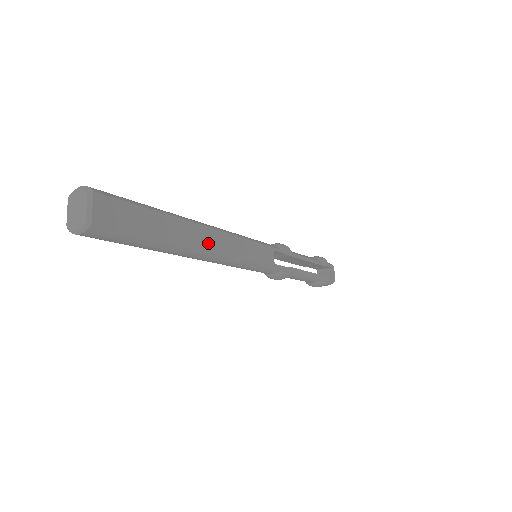
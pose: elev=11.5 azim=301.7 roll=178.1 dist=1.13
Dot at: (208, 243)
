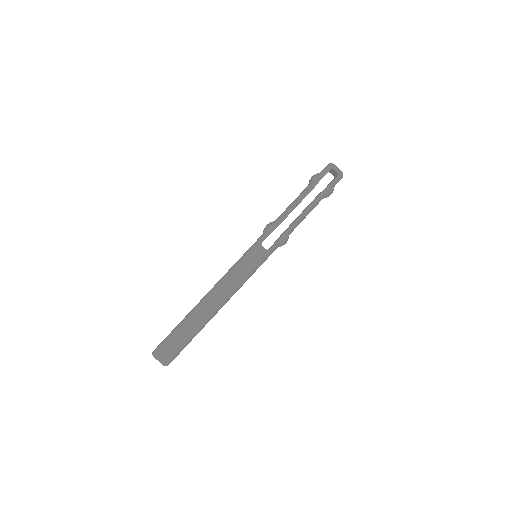
Dot at: (215, 304)
